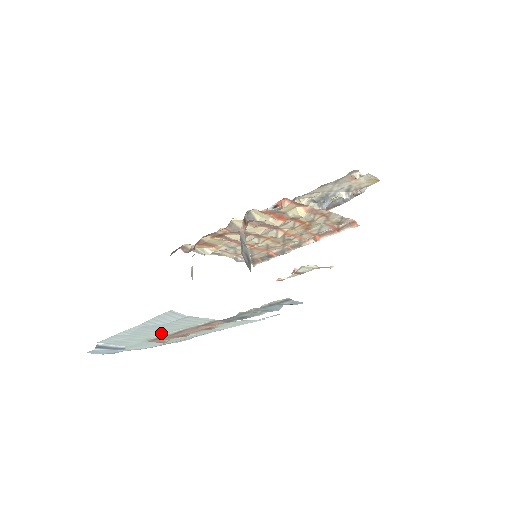
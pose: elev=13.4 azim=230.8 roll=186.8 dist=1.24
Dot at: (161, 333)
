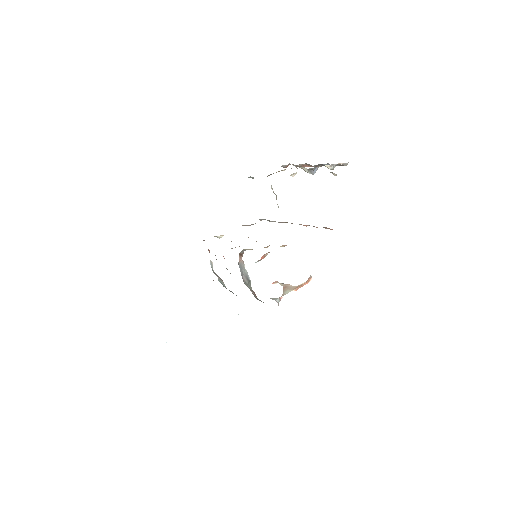
Dot at: occluded
